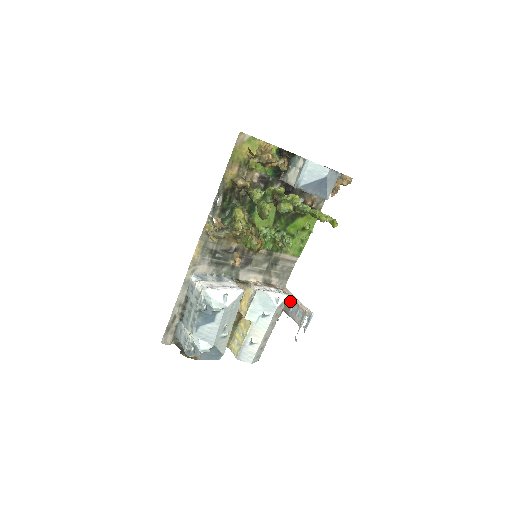
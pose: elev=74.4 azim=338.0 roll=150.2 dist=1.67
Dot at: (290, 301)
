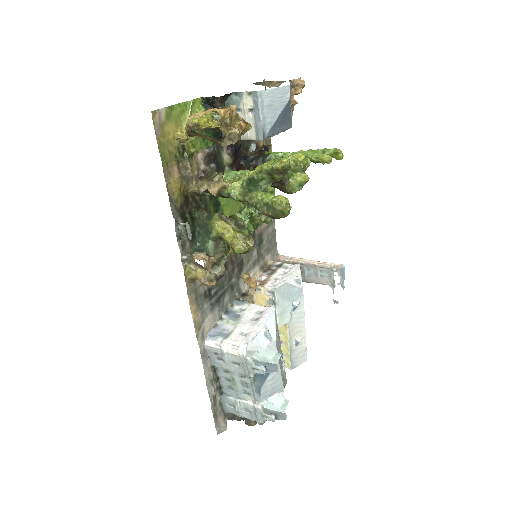
Dot at: occluded
